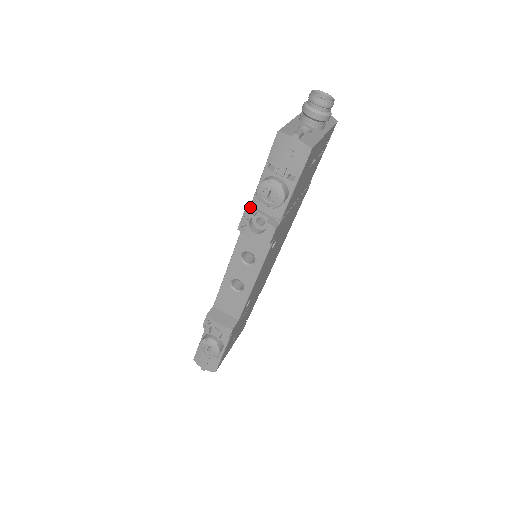
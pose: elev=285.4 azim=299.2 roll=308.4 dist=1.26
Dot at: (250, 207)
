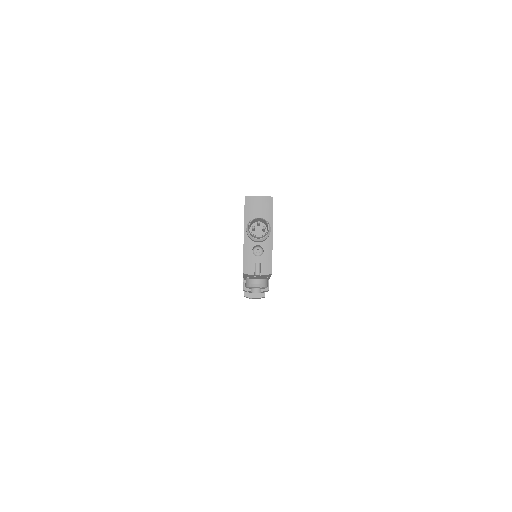
Dot at: (244, 282)
